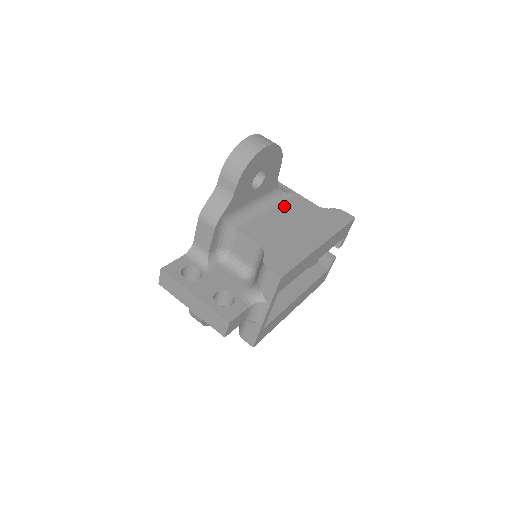
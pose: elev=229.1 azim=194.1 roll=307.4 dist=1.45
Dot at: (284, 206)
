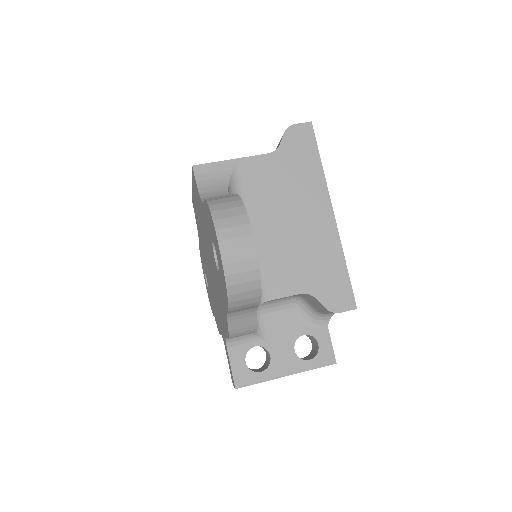
Dot at: (251, 203)
